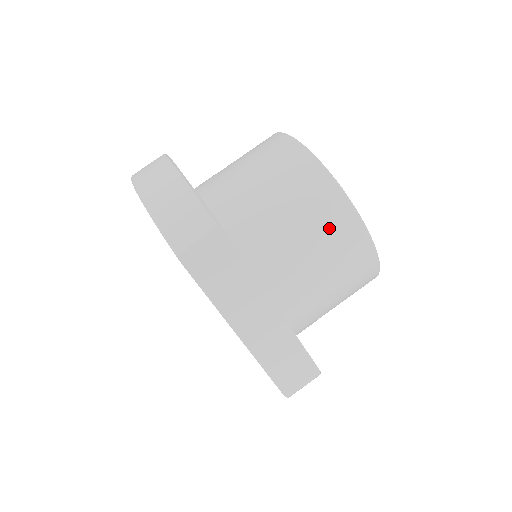
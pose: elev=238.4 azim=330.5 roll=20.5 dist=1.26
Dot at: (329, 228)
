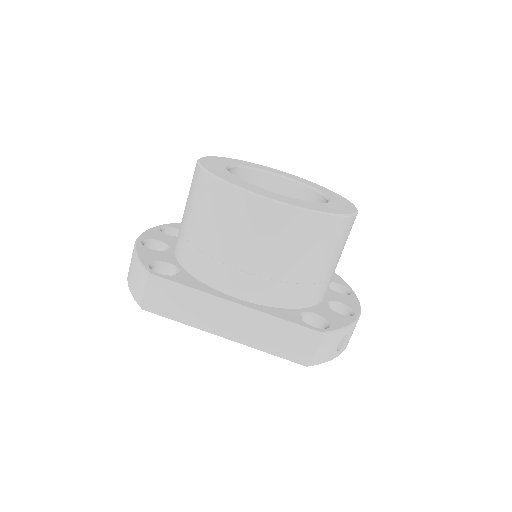
Dot at: (235, 218)
